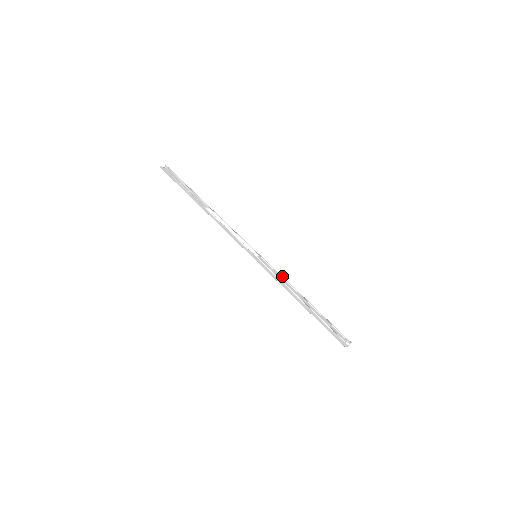
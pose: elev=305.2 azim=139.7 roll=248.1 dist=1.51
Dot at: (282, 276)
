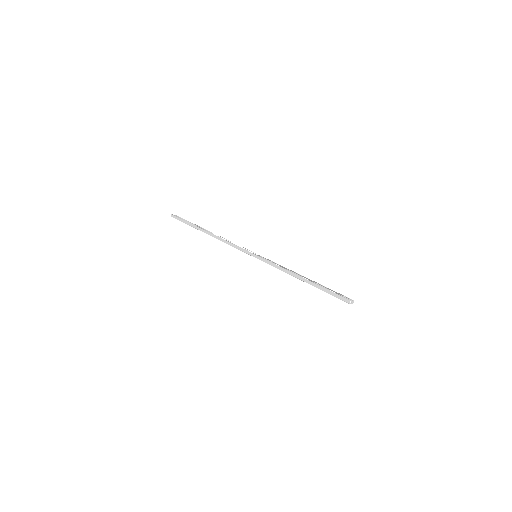
Dot at: occluded
